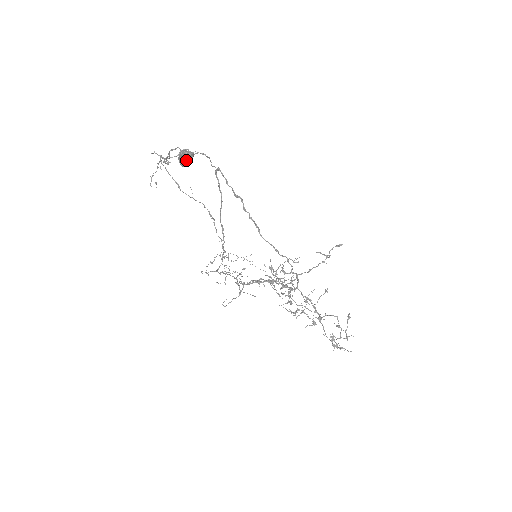
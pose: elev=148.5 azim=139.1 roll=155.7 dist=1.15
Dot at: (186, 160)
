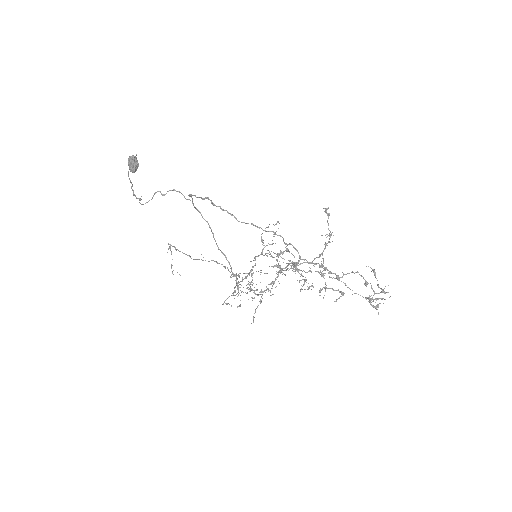
Dot at: (131, 163)
